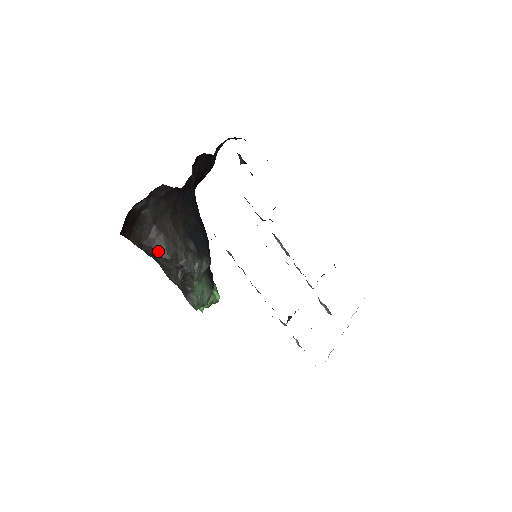
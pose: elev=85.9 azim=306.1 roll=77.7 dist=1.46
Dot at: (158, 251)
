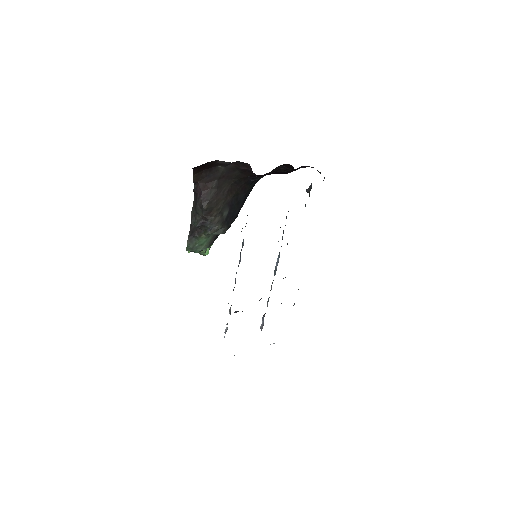
Dot at: (203, 197)
